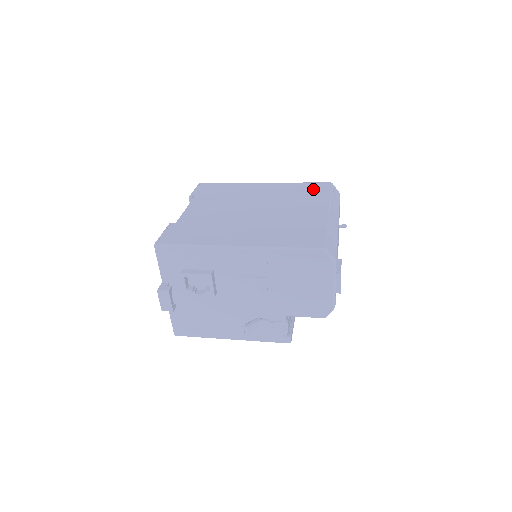
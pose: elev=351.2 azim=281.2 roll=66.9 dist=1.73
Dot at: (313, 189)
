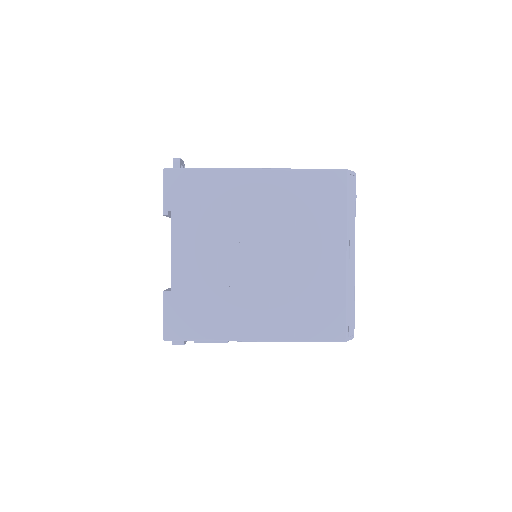
Dot at: (325, 194)
